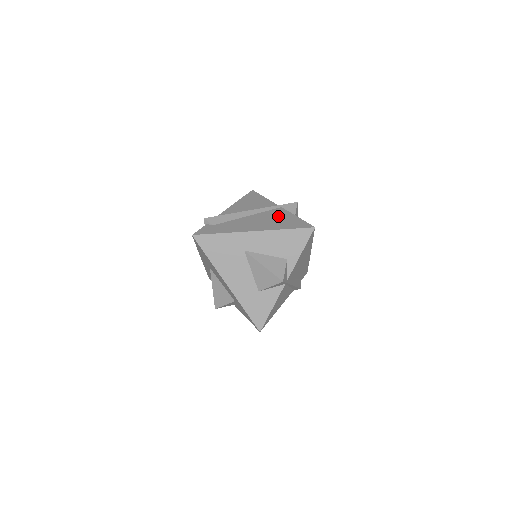
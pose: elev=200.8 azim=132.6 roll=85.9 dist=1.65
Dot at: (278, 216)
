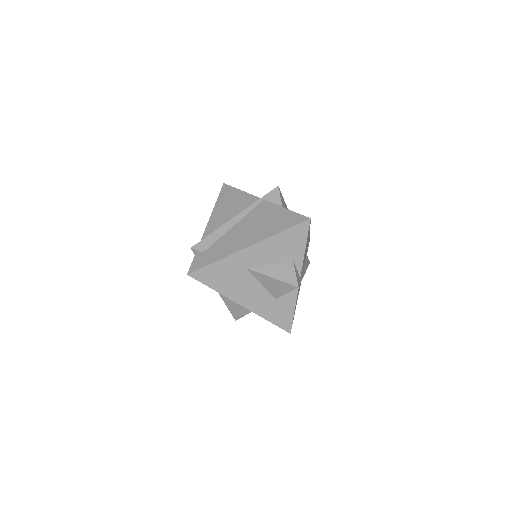
Dot at: (266, 215)
